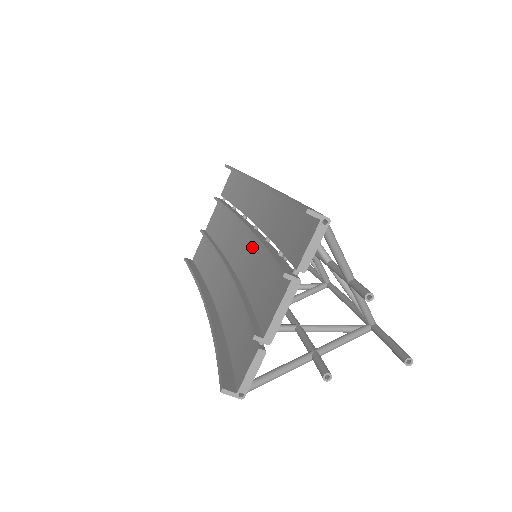
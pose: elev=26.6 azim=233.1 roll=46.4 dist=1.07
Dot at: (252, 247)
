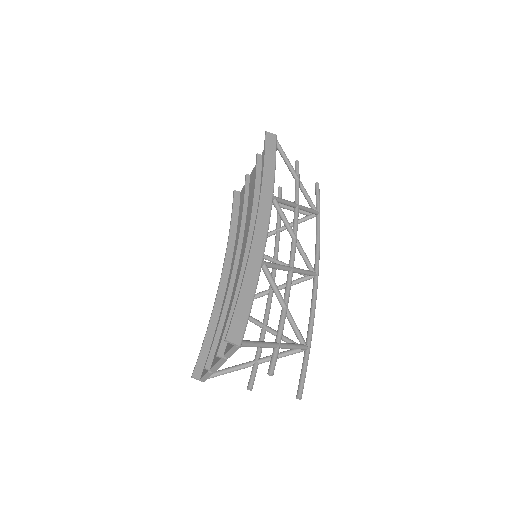
Dot at: occluded
